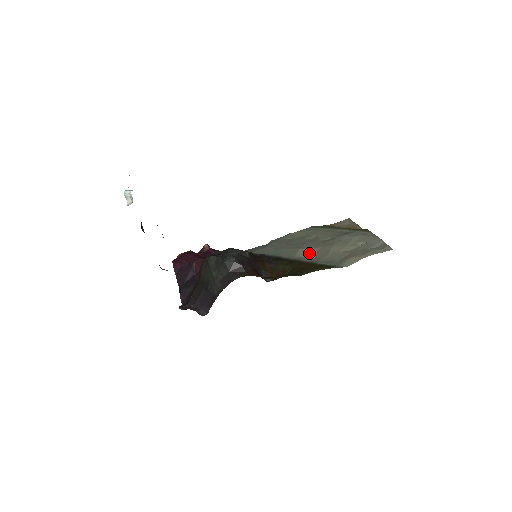
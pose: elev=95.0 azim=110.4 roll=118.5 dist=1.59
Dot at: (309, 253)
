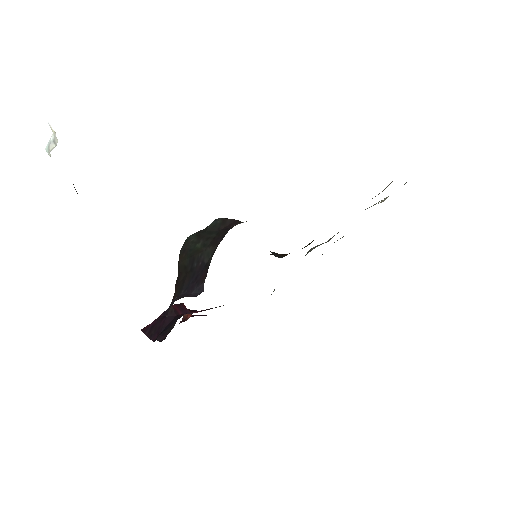
Dot at: (326, 242)
